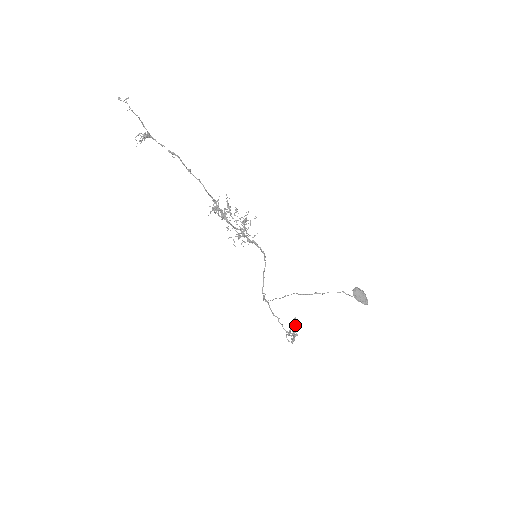
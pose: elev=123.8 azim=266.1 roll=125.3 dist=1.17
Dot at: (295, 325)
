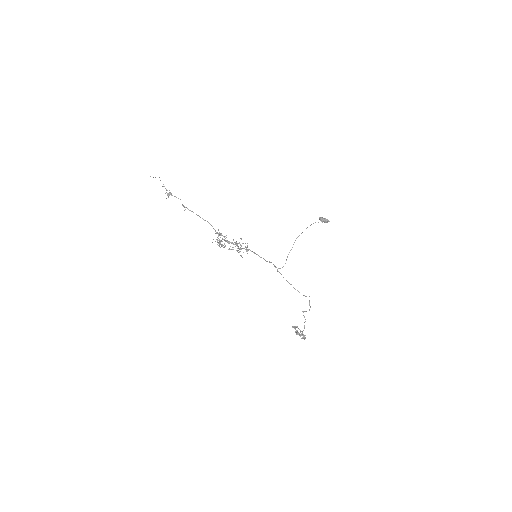
Dot at: (296, 327)
